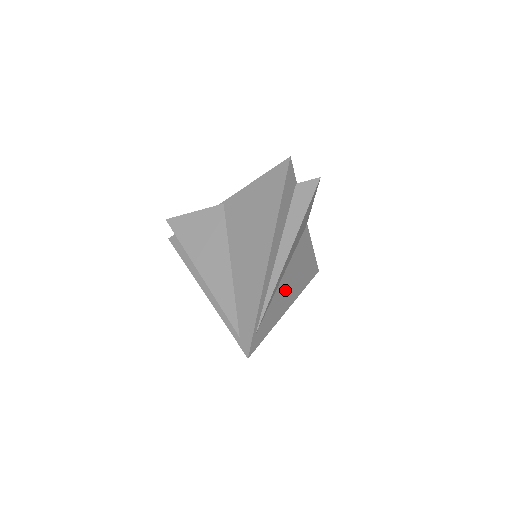
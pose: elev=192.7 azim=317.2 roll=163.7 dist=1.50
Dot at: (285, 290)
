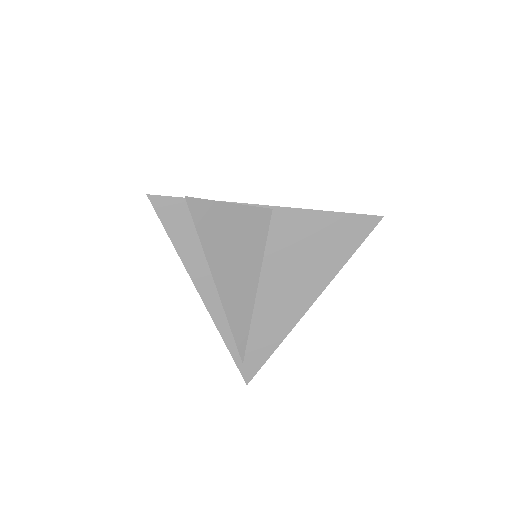
Dot at: occluded
